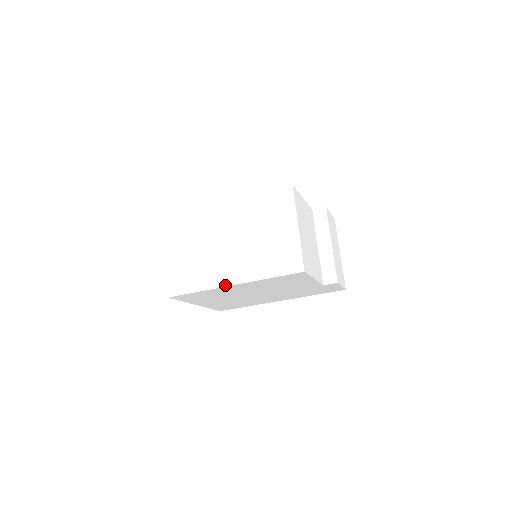
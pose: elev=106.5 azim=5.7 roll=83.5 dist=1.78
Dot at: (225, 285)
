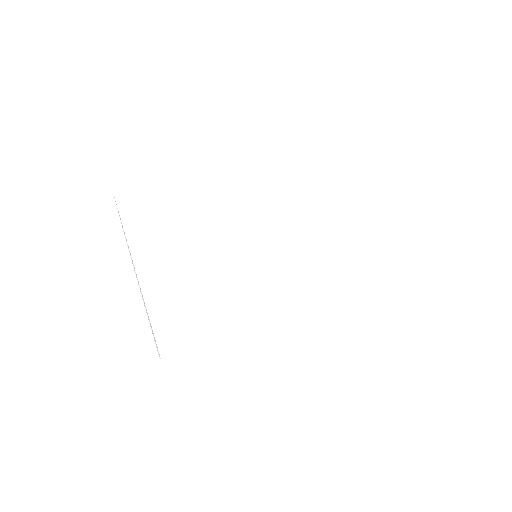
Dot at: (285, 317)
